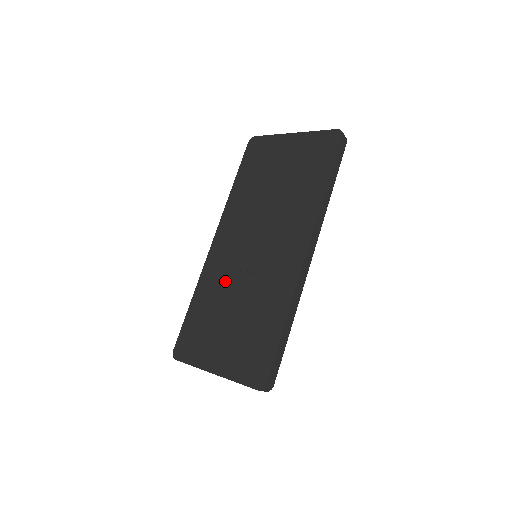
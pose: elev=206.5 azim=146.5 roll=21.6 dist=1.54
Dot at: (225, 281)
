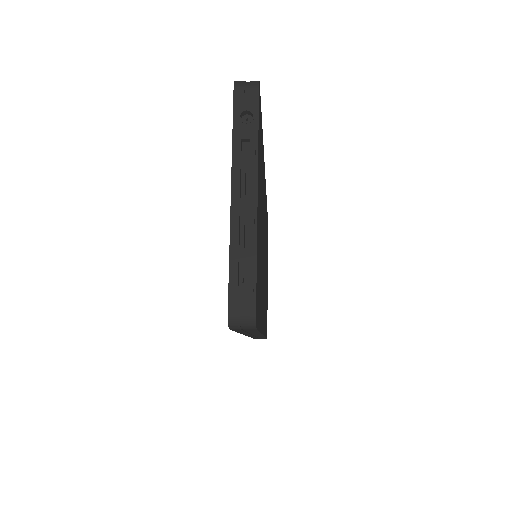
Dot at: occluded
